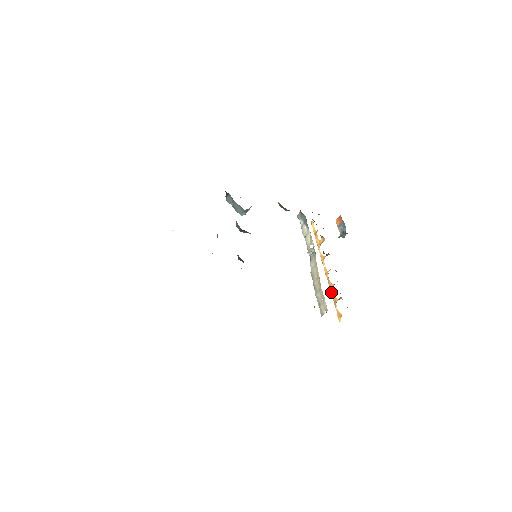
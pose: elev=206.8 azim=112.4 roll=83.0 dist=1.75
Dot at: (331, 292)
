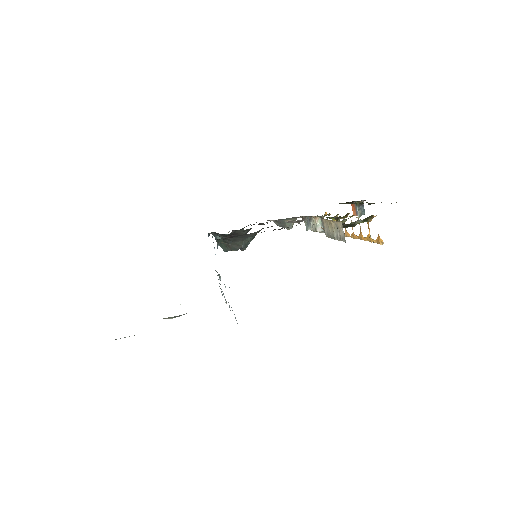
Dot at: (363, 239)
